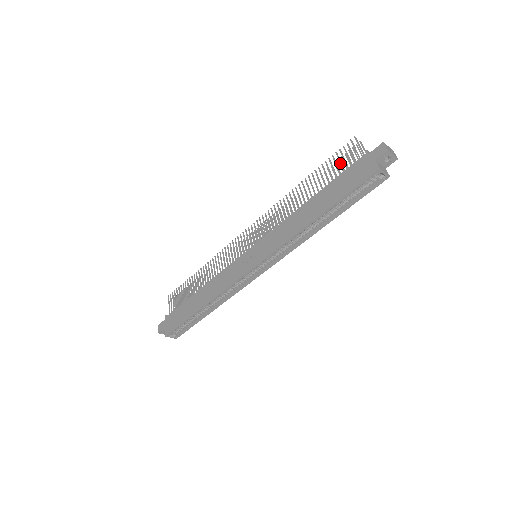
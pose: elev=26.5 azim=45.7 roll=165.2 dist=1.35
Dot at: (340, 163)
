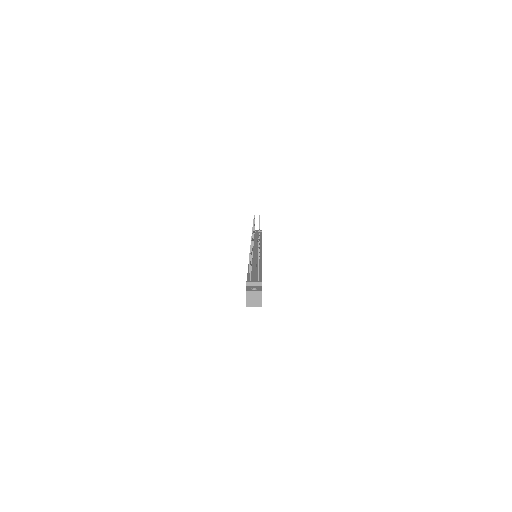
Dot at: occluded
